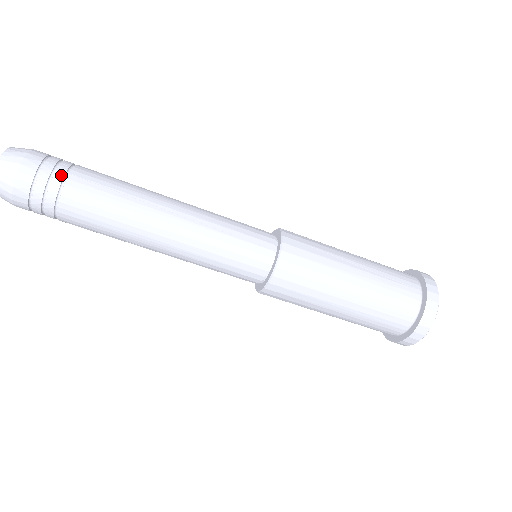
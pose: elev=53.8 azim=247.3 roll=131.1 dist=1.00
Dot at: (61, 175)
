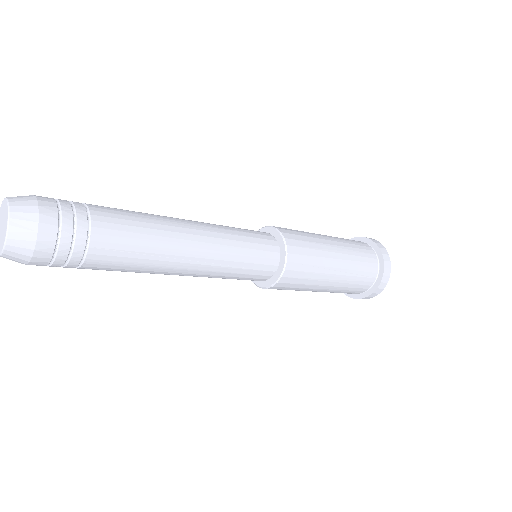
Dot at: (80, 251)
